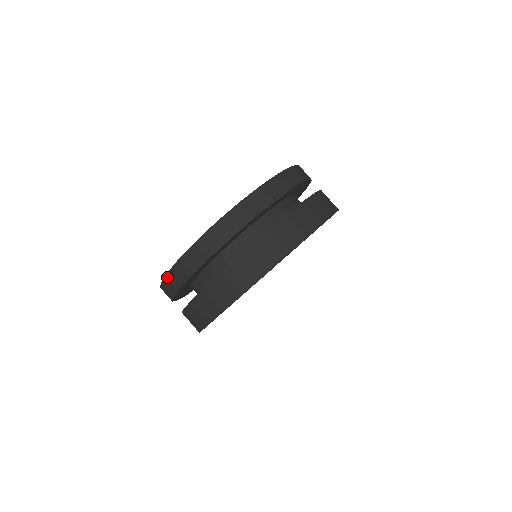
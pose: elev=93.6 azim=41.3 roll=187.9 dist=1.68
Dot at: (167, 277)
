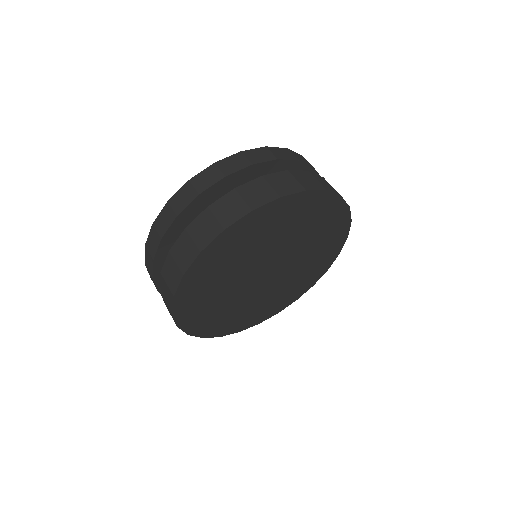
Dot at: (152, 230)
